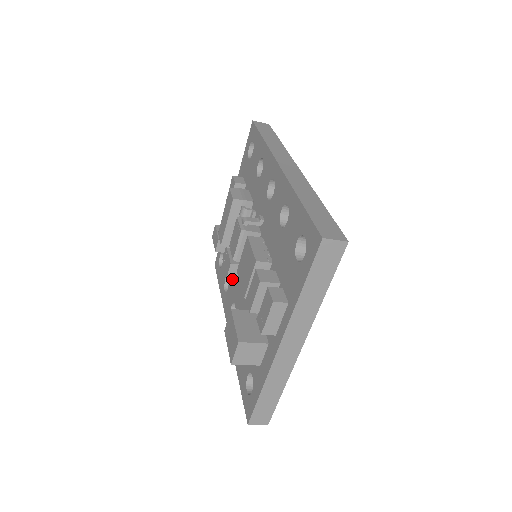
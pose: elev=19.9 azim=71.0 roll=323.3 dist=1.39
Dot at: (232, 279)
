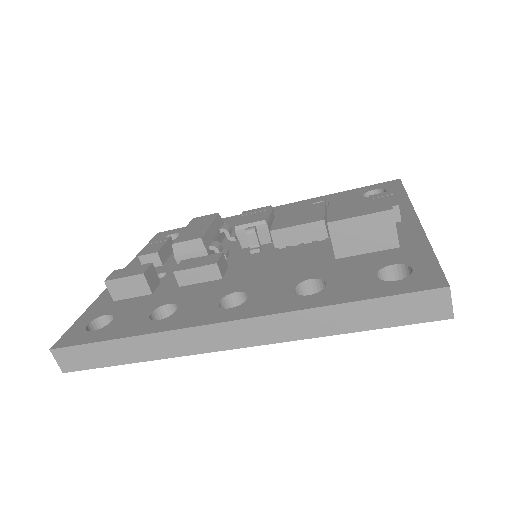
Dot at: (194, 292)
